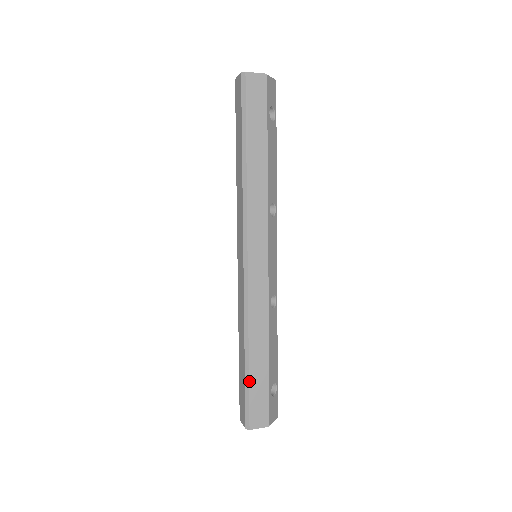
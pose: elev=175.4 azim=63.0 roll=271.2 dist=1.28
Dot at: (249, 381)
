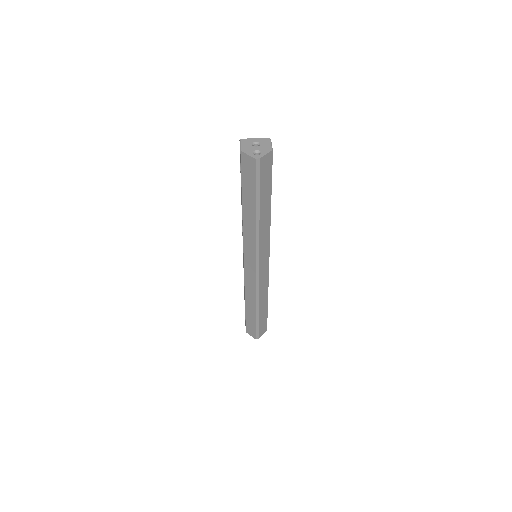
Dot at: (259, 321)
